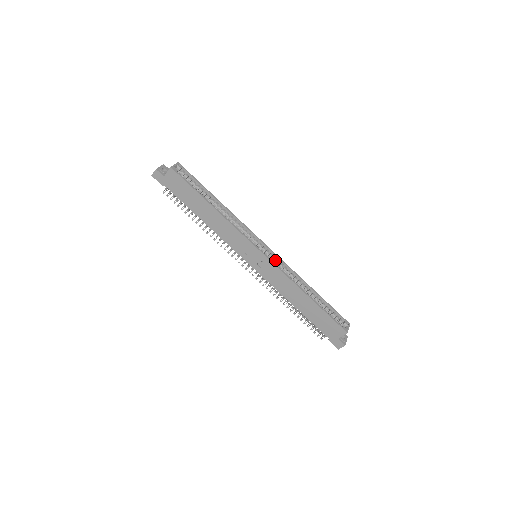
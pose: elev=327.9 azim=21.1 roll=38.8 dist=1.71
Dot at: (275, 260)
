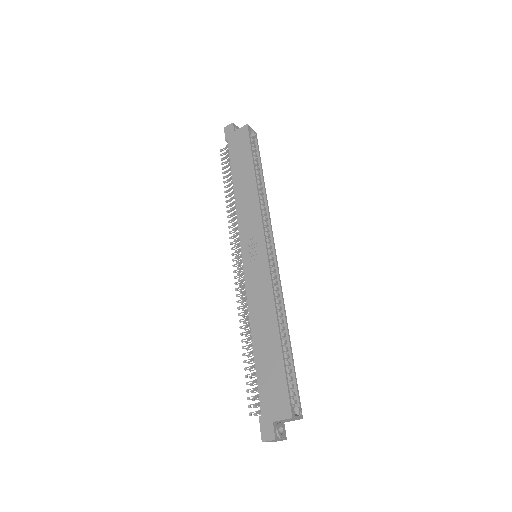
Dot at: (272, 275)
